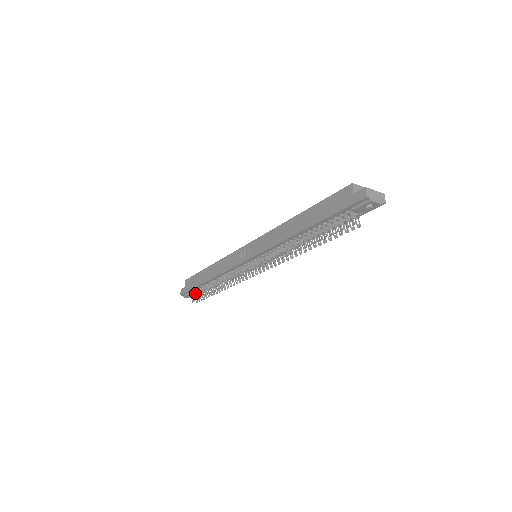
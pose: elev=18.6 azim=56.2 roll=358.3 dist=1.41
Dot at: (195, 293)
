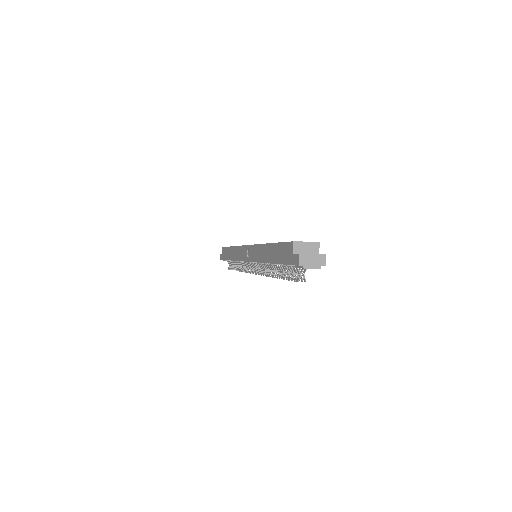
Dot at: (229, 262)
